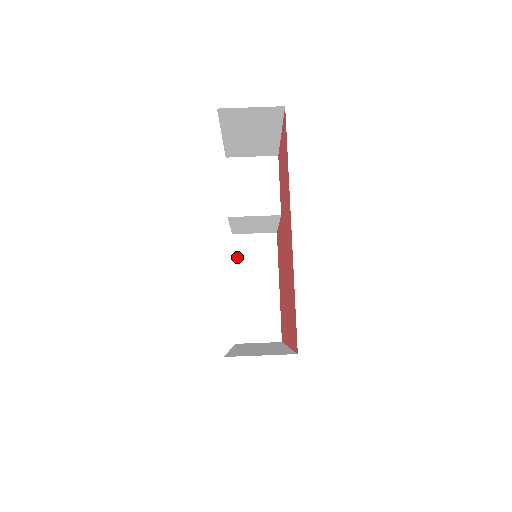
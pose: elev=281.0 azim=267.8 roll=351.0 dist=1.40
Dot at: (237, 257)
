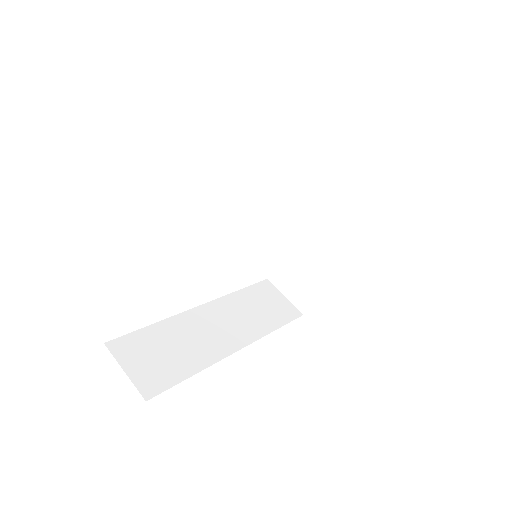
Dot at: occluded
